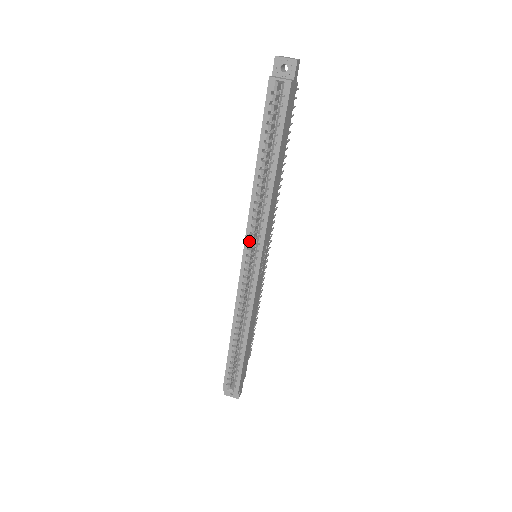
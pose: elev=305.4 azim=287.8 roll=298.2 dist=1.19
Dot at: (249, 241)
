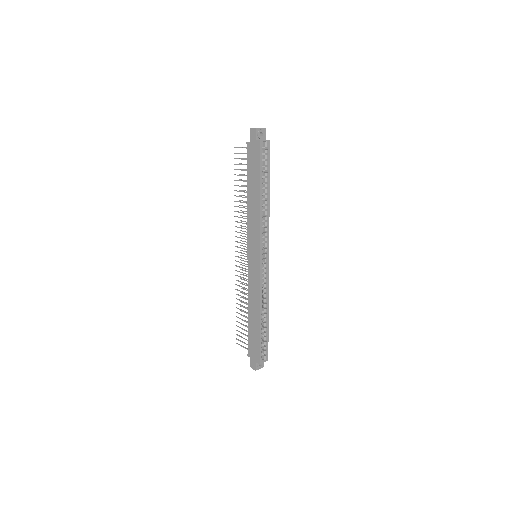
Dot at: (261, 244)
